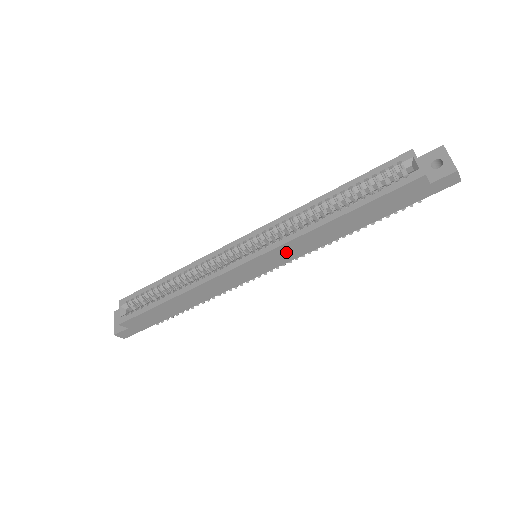
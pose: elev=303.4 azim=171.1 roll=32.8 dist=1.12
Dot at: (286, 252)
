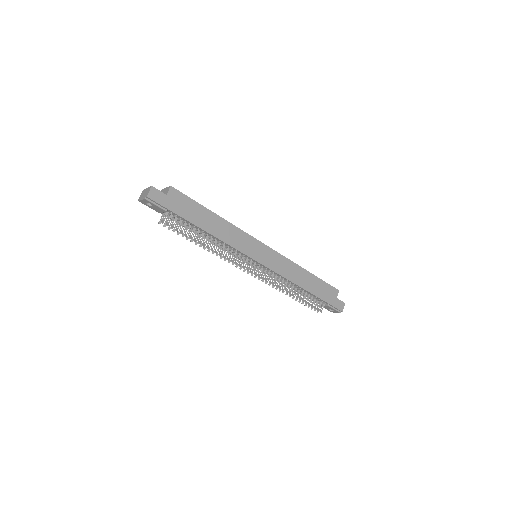
Dot at: (279, 263)
